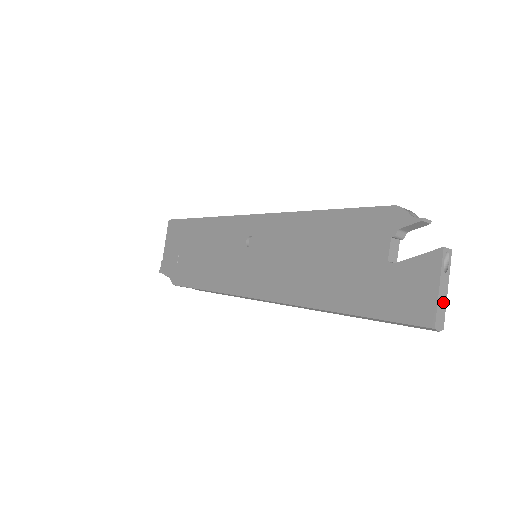
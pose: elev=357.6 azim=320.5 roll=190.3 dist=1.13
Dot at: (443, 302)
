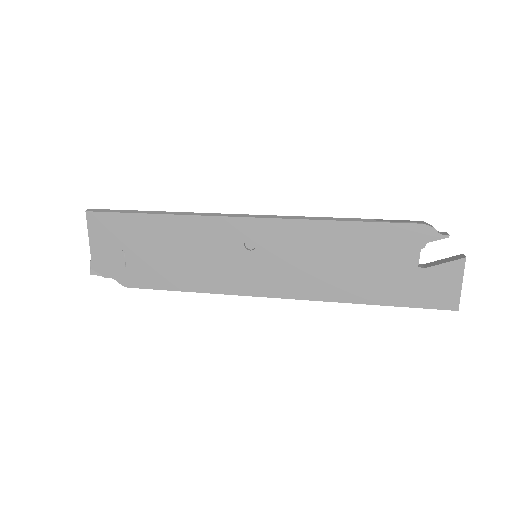
Dot at: (459, 291)
